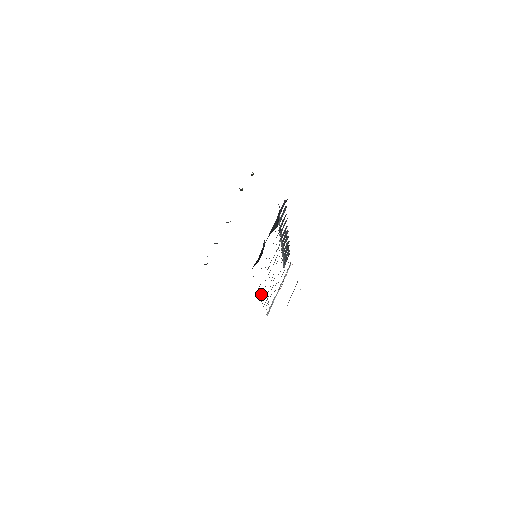
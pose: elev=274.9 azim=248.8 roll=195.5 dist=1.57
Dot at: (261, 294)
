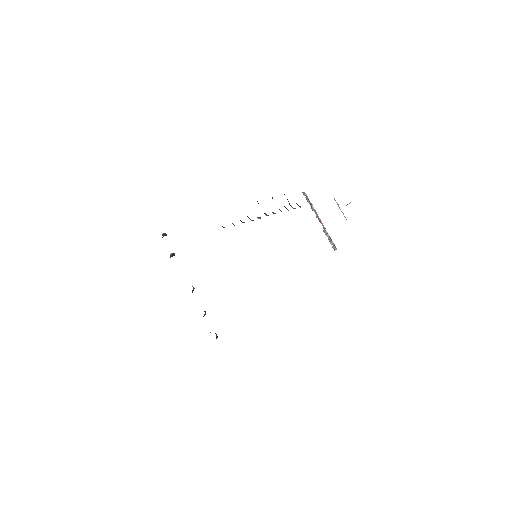
Dot at: occluded
